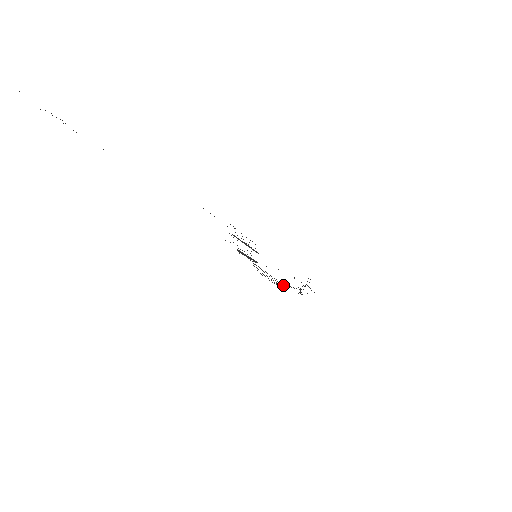
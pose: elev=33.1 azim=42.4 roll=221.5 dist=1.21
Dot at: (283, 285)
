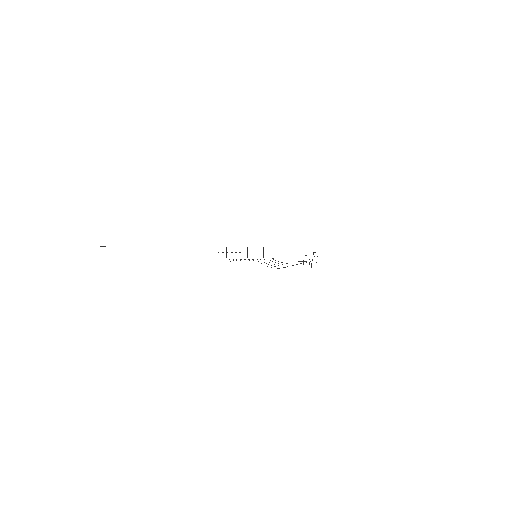
Dot at: occluded
